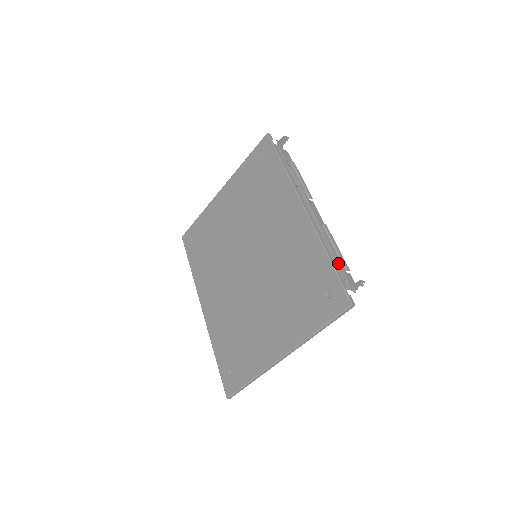
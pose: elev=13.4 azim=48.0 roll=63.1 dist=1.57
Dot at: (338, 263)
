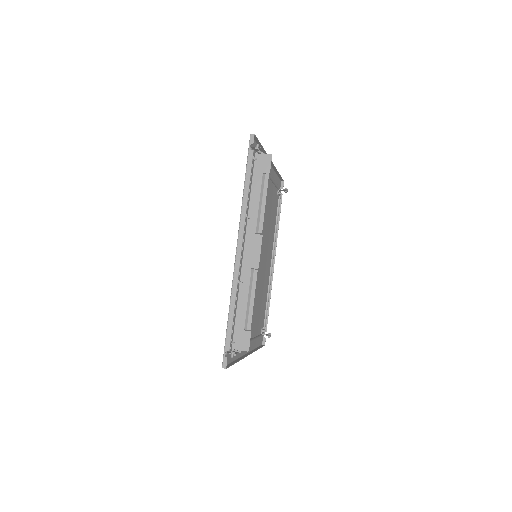
Dot at: (227, 325)
